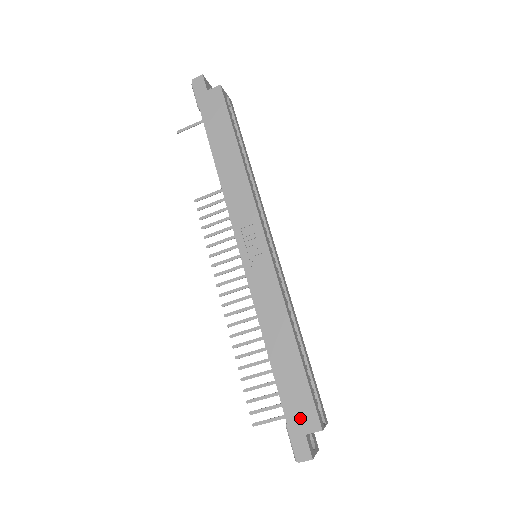
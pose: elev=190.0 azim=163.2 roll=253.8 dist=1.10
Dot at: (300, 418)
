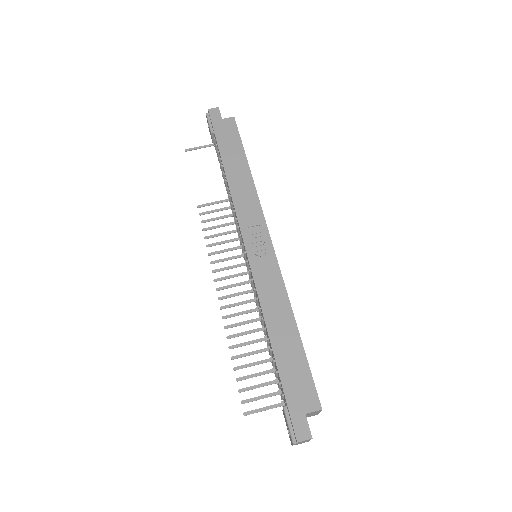
Dot at: (300, 398)
